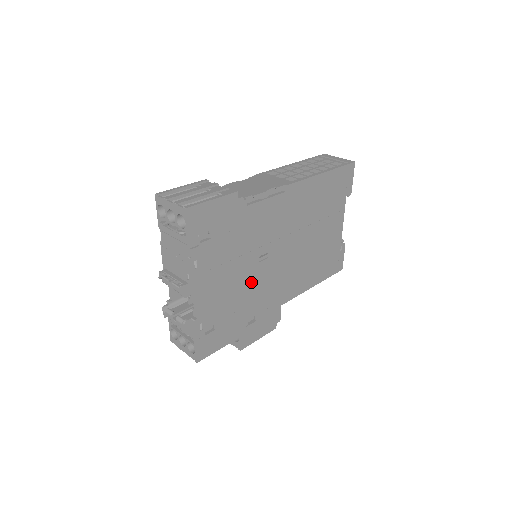
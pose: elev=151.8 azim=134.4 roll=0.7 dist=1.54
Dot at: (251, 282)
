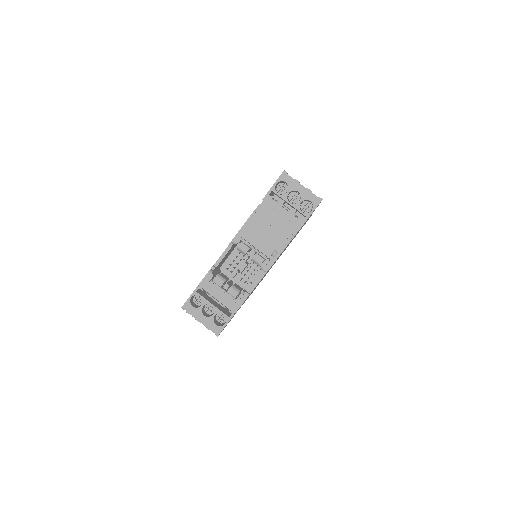
Dot at: occluded
